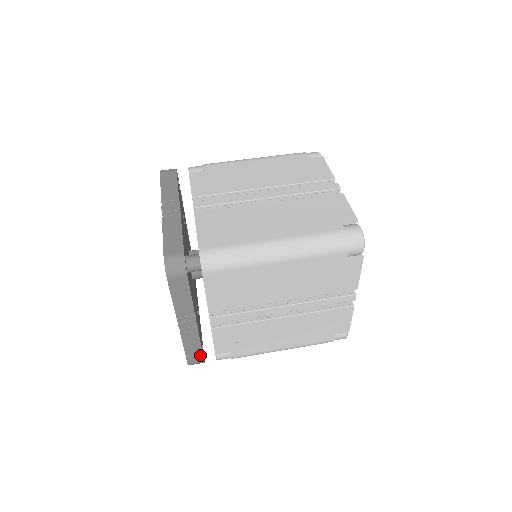
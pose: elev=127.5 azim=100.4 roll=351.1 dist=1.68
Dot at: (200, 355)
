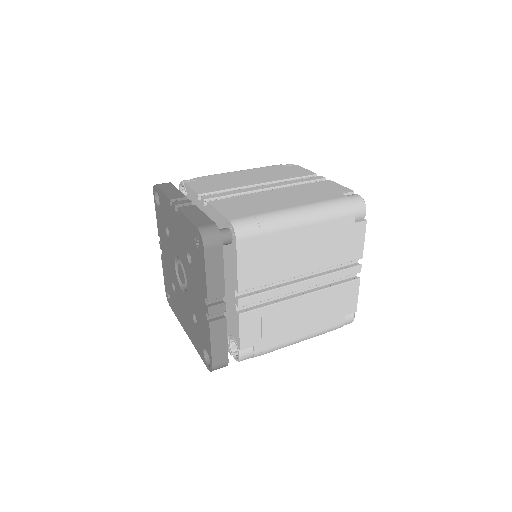
Dot at: (225, 353)
